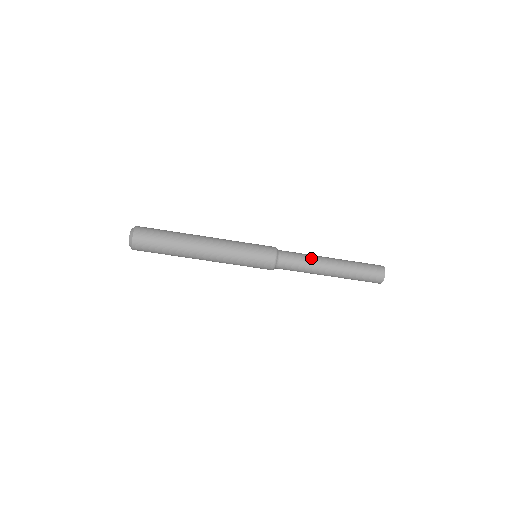
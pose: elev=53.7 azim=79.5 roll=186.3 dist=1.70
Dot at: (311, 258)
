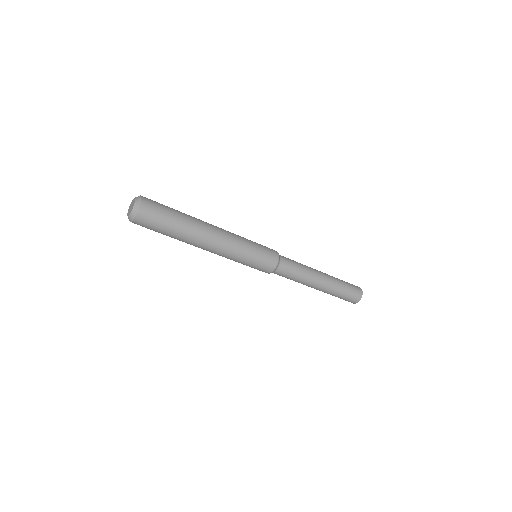
Dot at: (305, 276)
